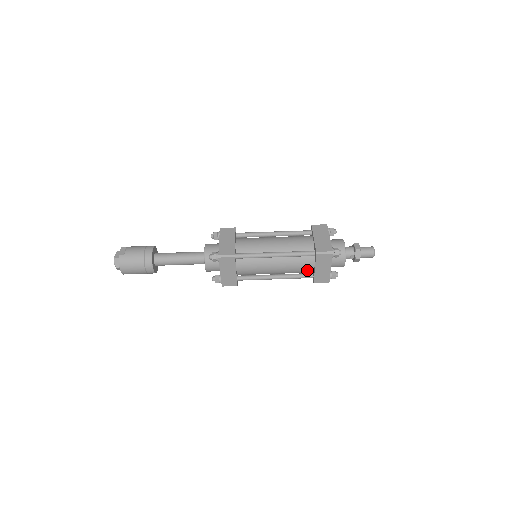
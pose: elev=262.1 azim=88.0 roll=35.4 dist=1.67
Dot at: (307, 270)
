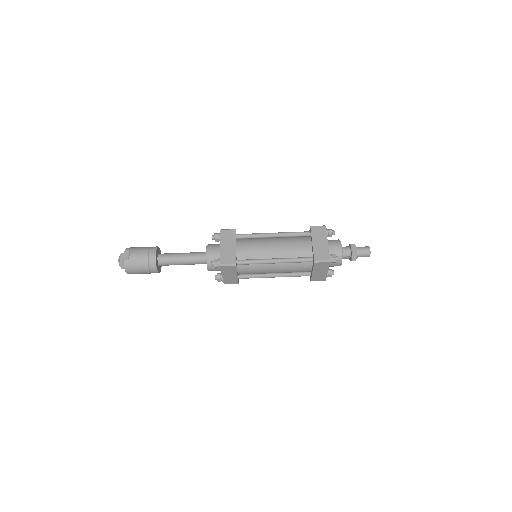
Dot at: (305, 271)
